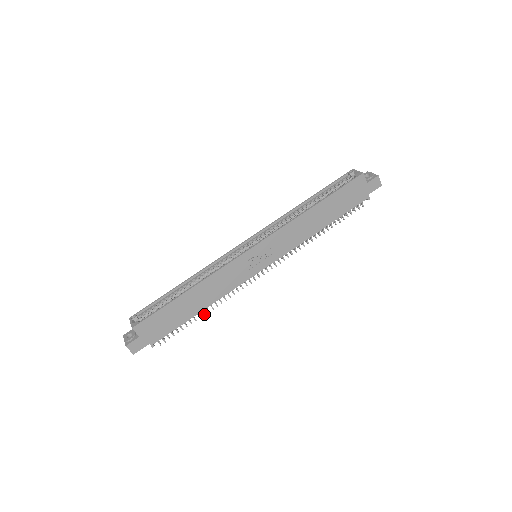
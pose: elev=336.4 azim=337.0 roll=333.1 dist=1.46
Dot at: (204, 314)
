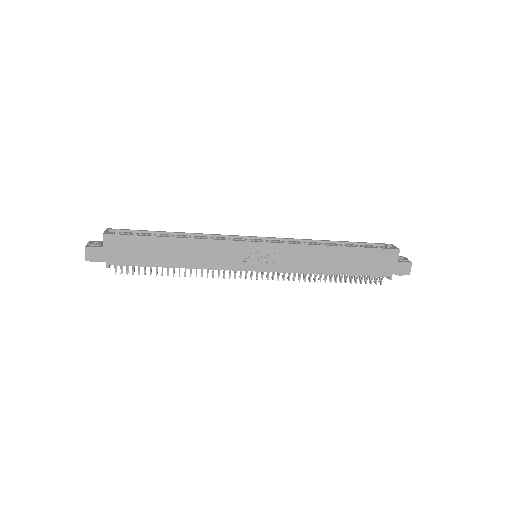
Dot at: occluded
